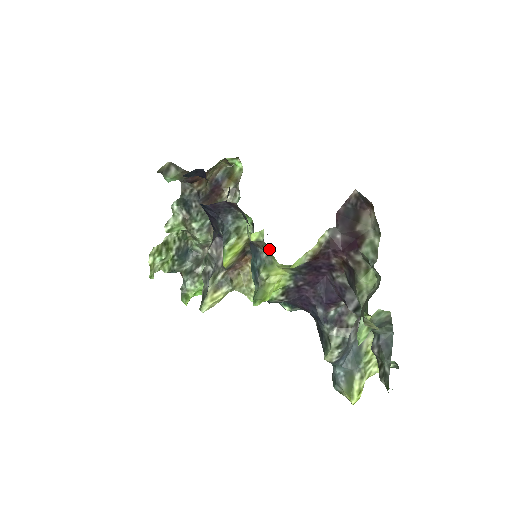
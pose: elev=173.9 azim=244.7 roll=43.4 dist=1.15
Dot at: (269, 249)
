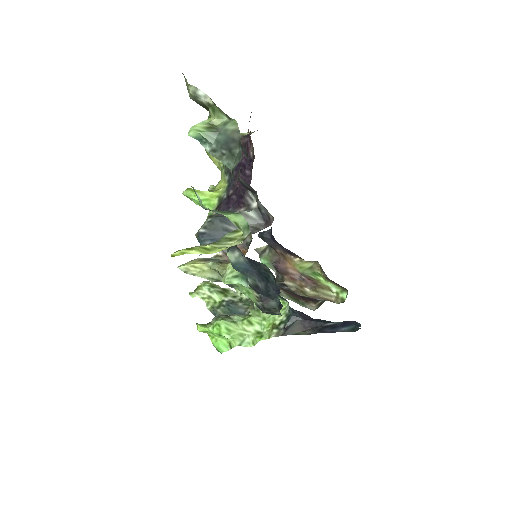
Dot at: occluded
